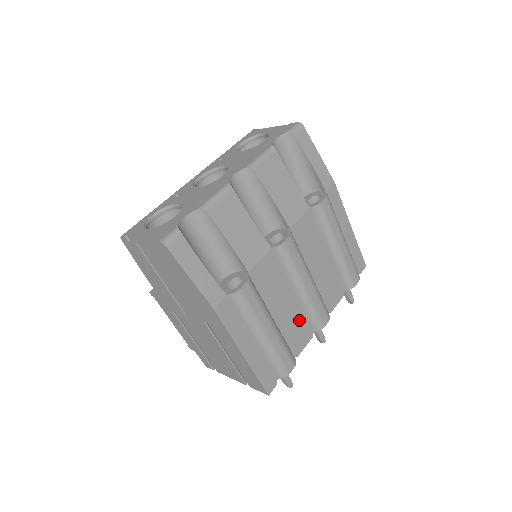
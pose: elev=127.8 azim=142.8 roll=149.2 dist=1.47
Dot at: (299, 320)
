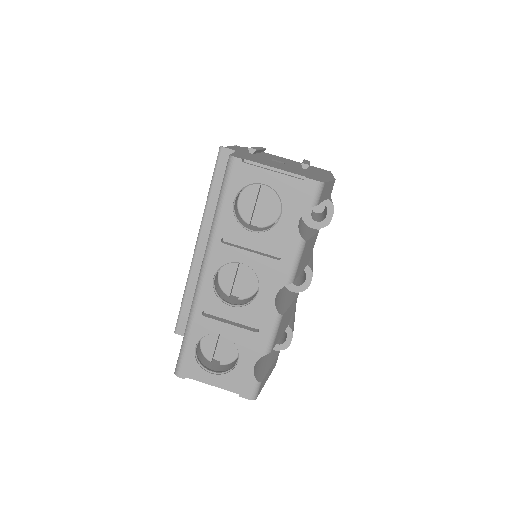
Dot at: occluded
